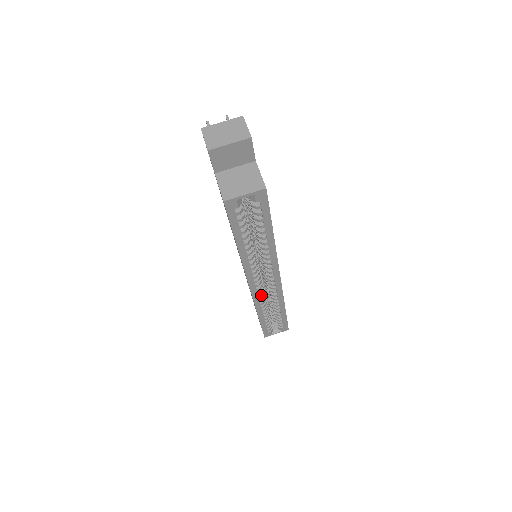
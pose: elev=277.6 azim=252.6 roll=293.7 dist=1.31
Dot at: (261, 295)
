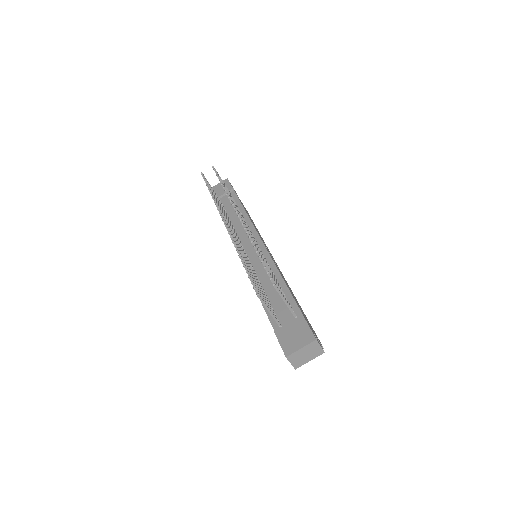
Dot at: occluded
